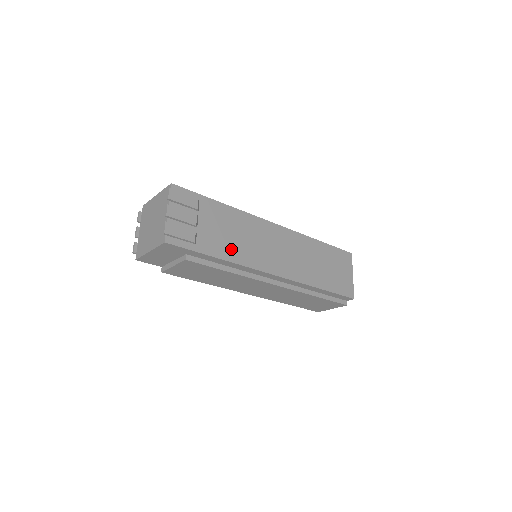
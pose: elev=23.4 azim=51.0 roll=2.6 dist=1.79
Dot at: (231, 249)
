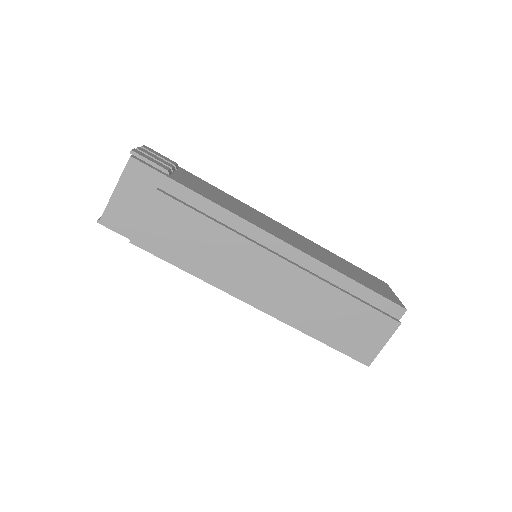
Dot at: (215, 199)
